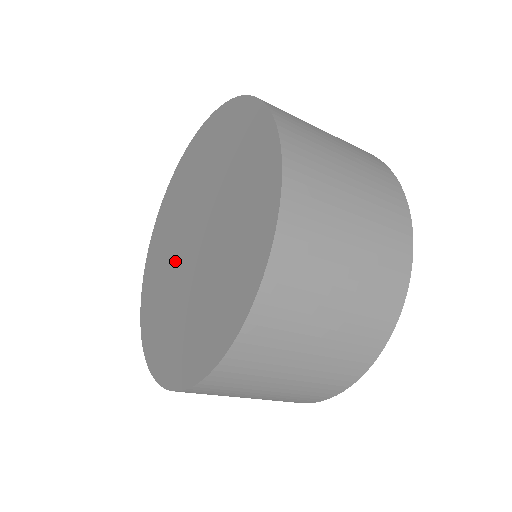
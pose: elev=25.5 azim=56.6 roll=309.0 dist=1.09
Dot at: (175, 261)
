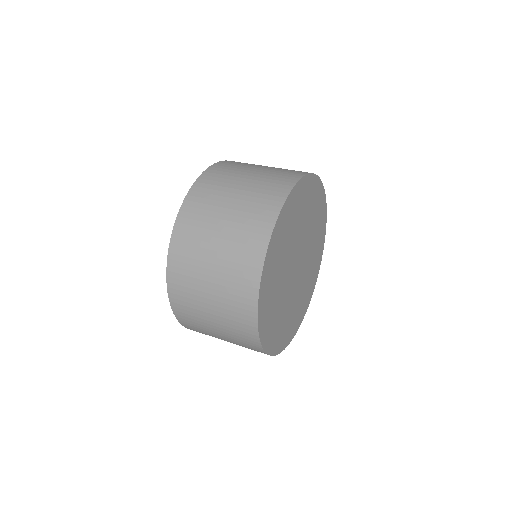
Dot at: occluded
